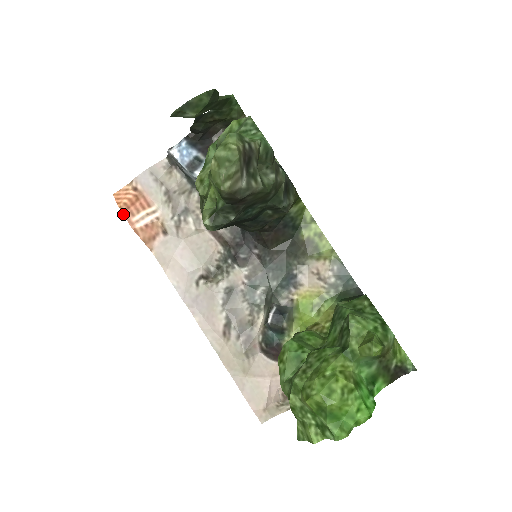
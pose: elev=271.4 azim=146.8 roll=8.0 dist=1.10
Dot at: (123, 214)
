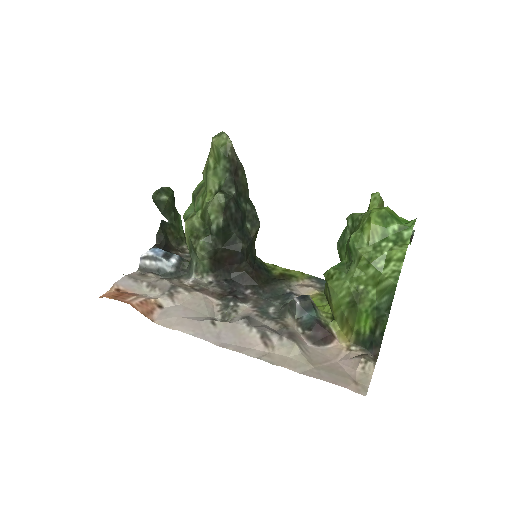
Dot at: occluded
